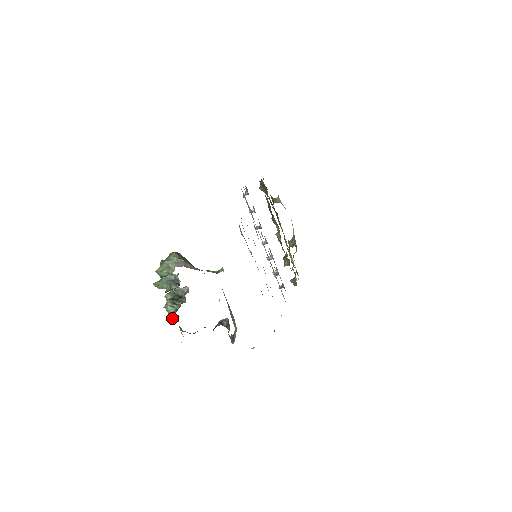
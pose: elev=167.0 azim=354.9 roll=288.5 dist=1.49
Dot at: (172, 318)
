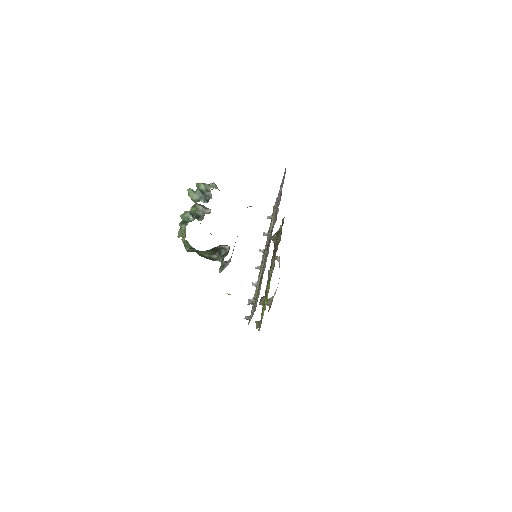
Dot at: (184, 223)
